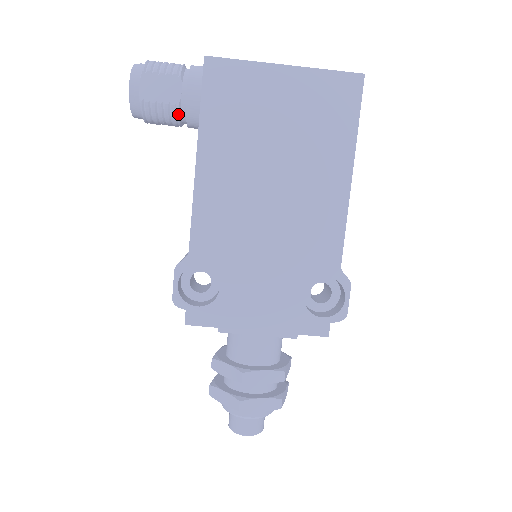
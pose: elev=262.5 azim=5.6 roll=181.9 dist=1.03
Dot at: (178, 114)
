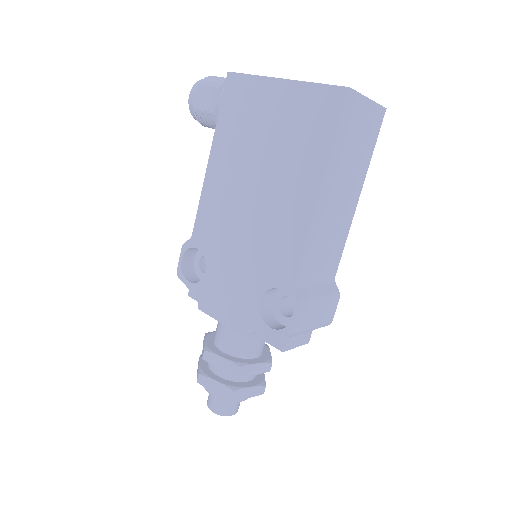
Dot at: (215, 121)
